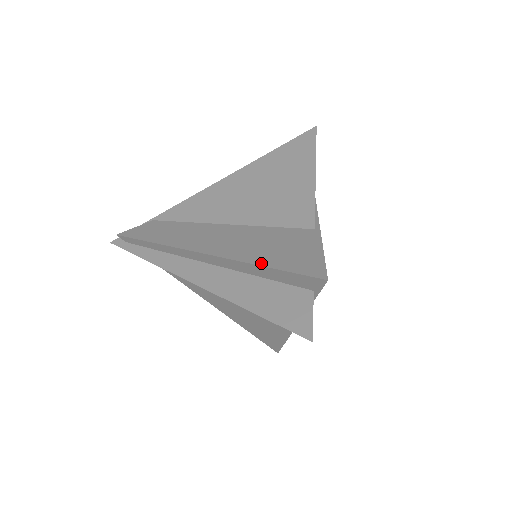
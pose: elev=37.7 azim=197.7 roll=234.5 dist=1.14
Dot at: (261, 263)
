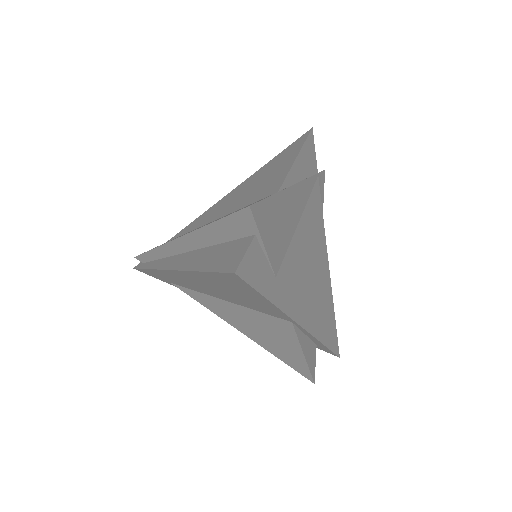
Dot at: (210, 223)
